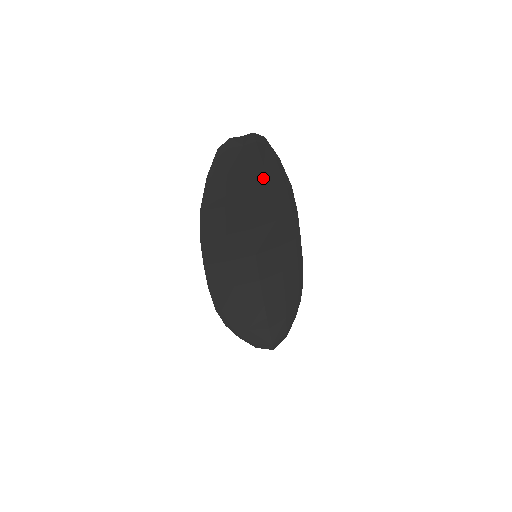
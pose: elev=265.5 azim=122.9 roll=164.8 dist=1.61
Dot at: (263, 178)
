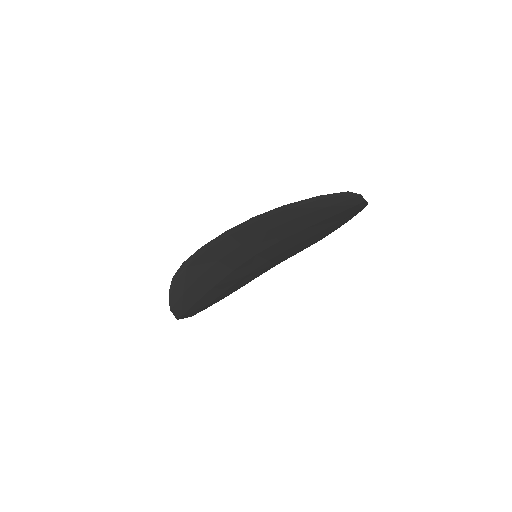
Dot at: (330, 224)
